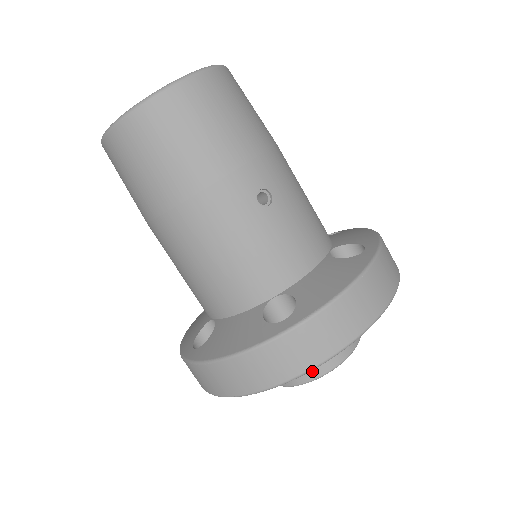
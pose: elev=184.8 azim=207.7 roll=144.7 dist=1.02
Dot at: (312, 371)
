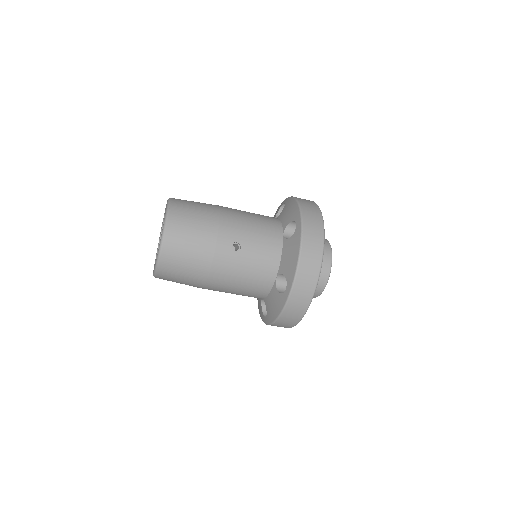
Dot at: (320, 286)
